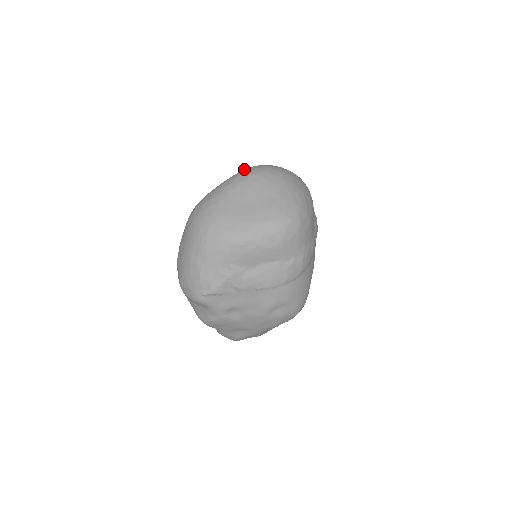
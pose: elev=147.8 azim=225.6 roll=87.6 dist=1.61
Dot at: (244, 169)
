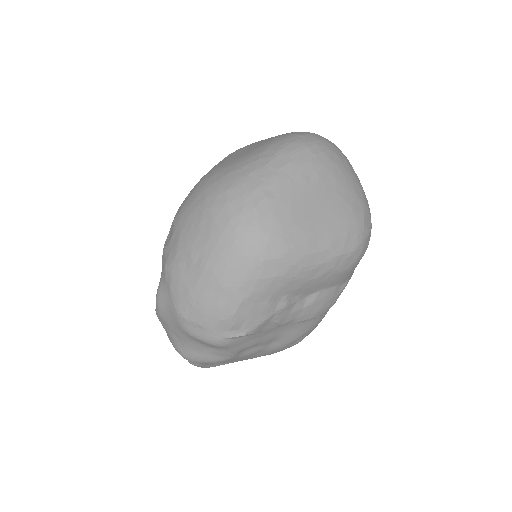
Dot at: (292, 136)
